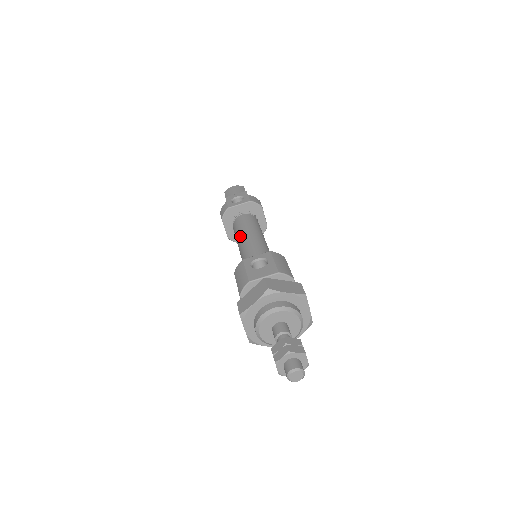
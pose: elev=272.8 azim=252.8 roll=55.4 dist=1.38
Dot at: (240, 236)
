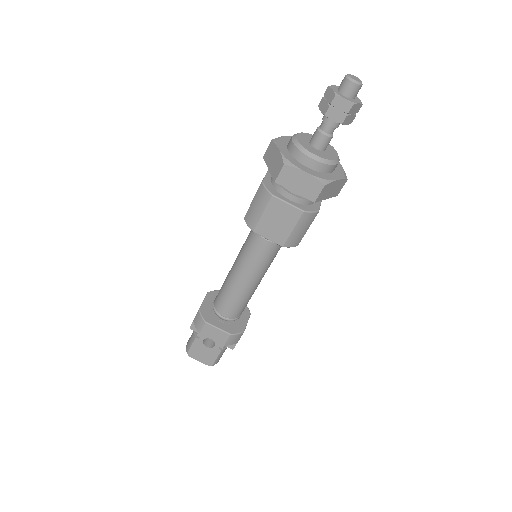
Dot at: (230, 278)
